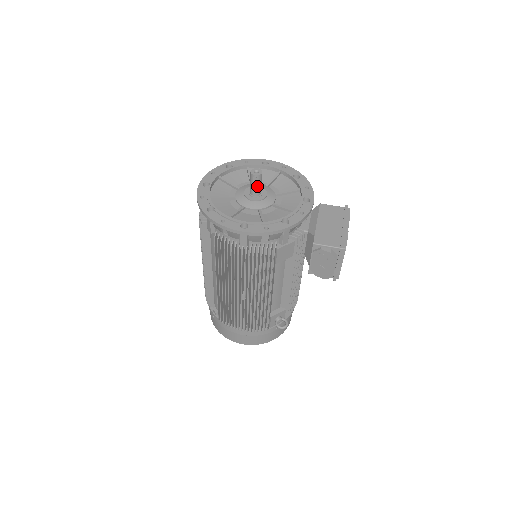
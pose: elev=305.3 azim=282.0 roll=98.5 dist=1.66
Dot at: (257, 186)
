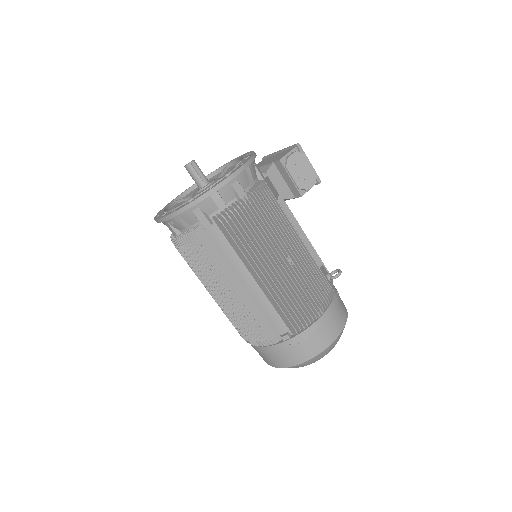
Dot at: (200, 172)
